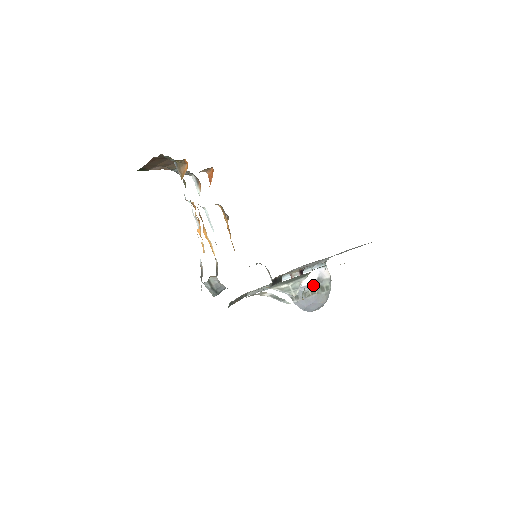
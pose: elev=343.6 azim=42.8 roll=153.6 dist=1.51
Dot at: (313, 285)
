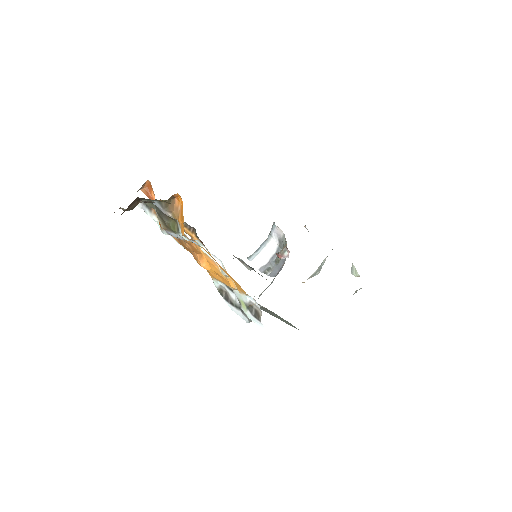
Dot at: (279, 249)
